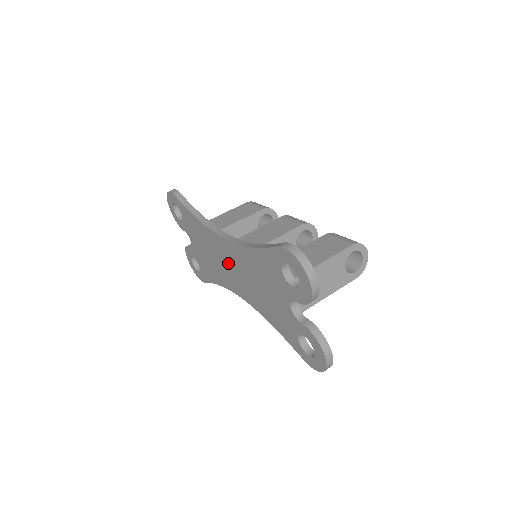
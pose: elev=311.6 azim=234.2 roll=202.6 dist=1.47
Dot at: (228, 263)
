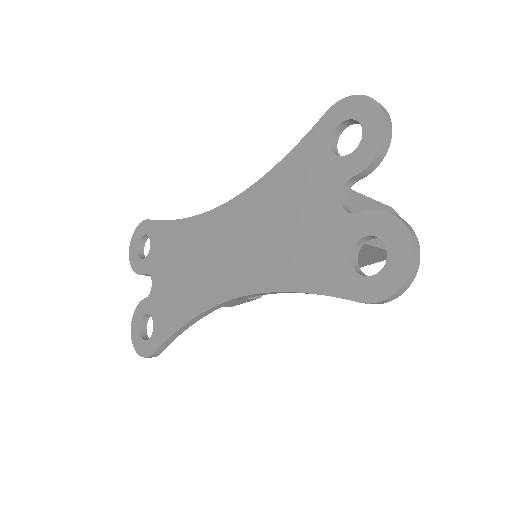
Dot at: (221, 246)
